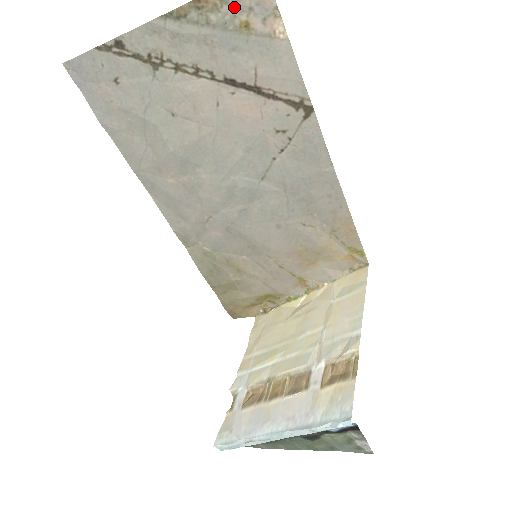
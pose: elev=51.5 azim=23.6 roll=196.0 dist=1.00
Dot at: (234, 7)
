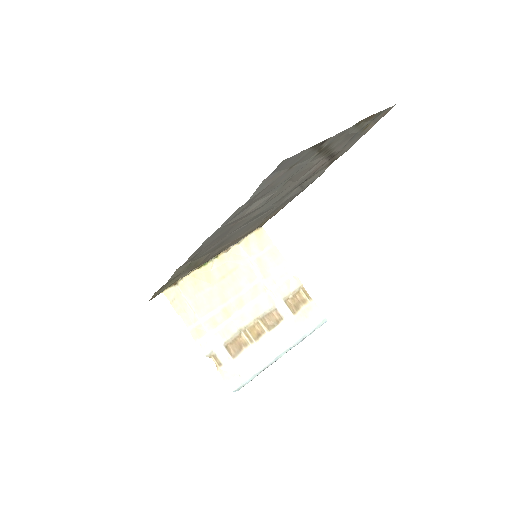
Dot at: (374, 119)
